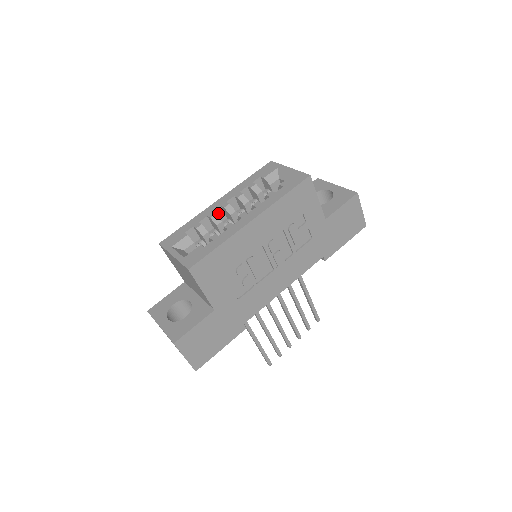
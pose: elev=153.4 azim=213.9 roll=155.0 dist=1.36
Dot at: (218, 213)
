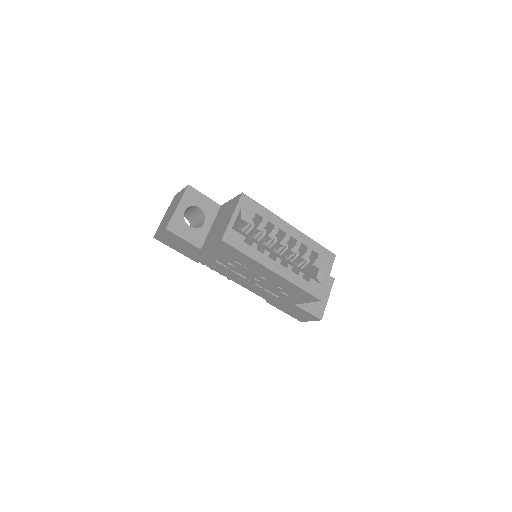
Dot at: (280, 231)
